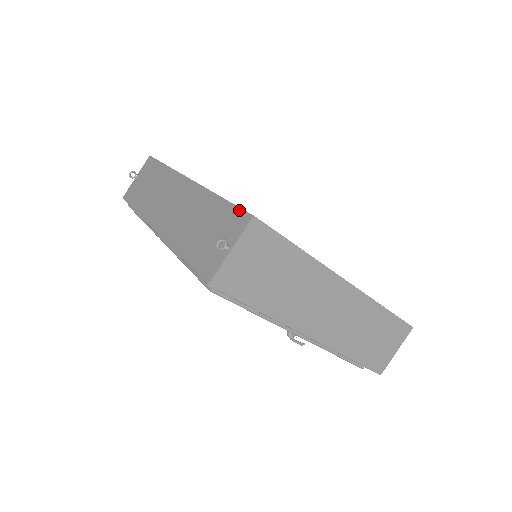
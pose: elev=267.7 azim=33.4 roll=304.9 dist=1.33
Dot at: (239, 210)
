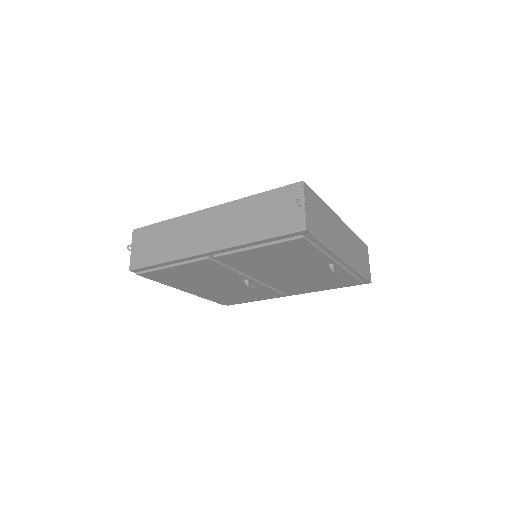
Dot at: (287, 186)
